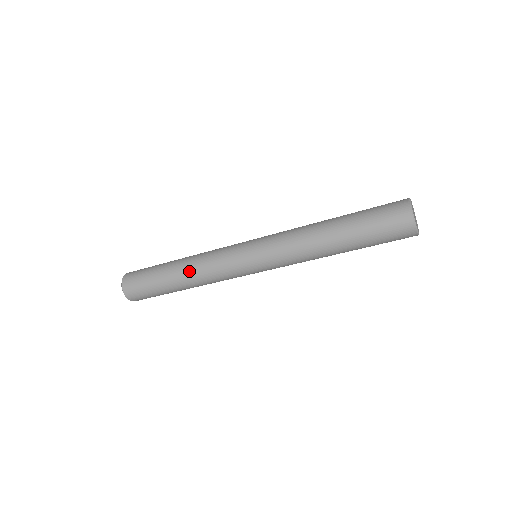
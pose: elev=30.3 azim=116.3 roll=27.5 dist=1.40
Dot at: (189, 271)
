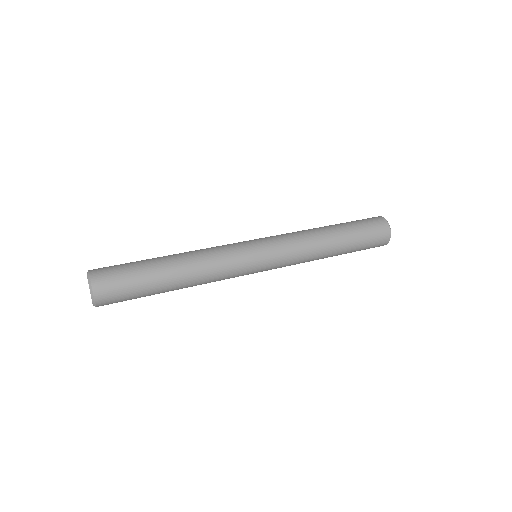
Dot at: (193, 270)
